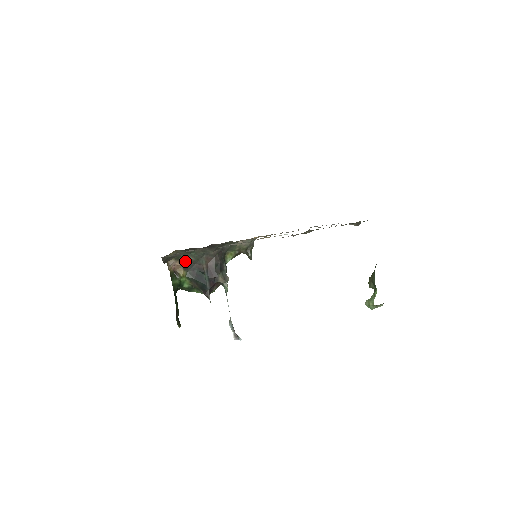
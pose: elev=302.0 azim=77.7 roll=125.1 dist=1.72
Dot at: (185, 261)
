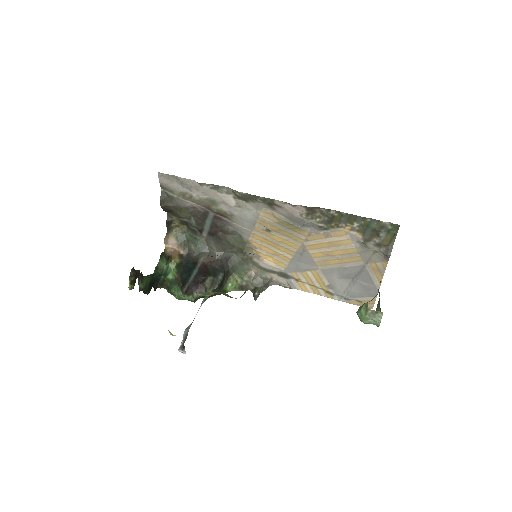
Dot at: (185, 249)
